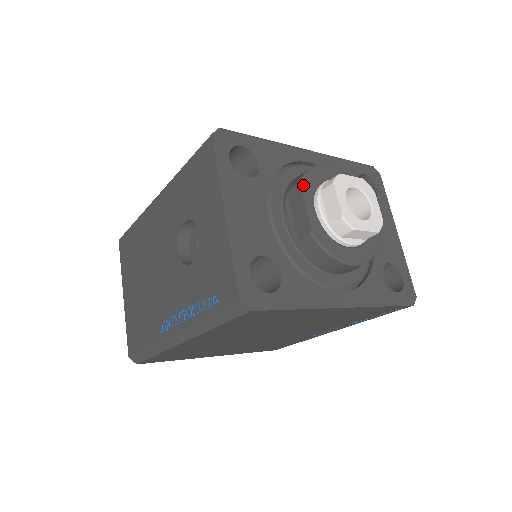
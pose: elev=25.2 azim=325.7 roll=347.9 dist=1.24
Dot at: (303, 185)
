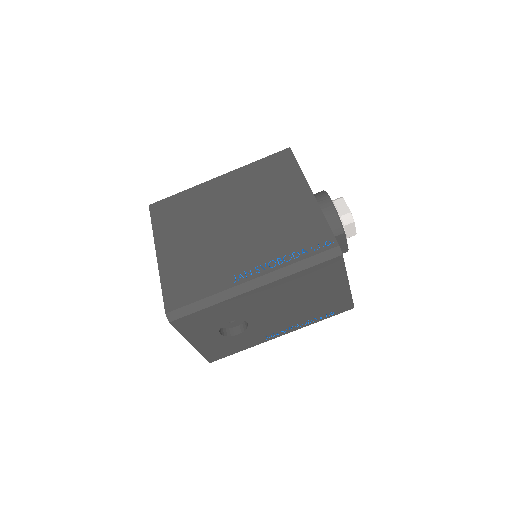
Dot at: occluded
